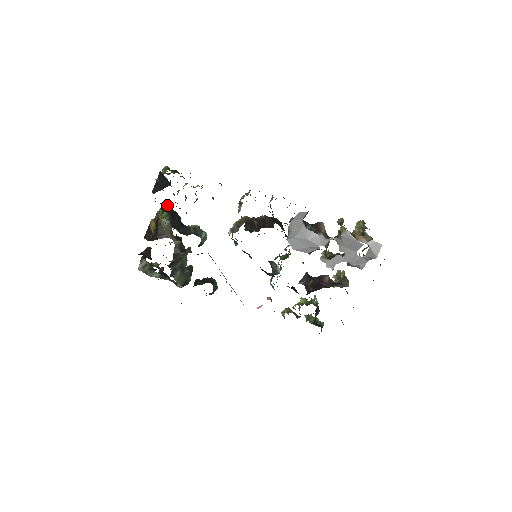
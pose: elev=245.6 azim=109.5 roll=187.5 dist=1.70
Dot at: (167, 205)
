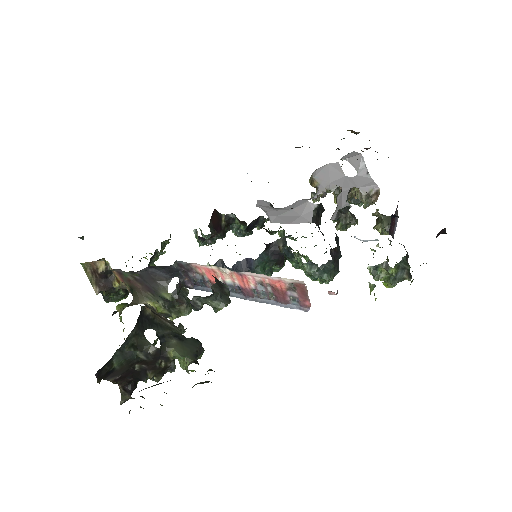
Dot at: occluded
